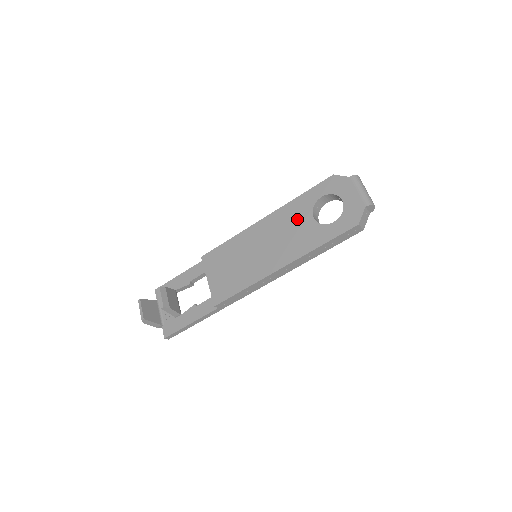
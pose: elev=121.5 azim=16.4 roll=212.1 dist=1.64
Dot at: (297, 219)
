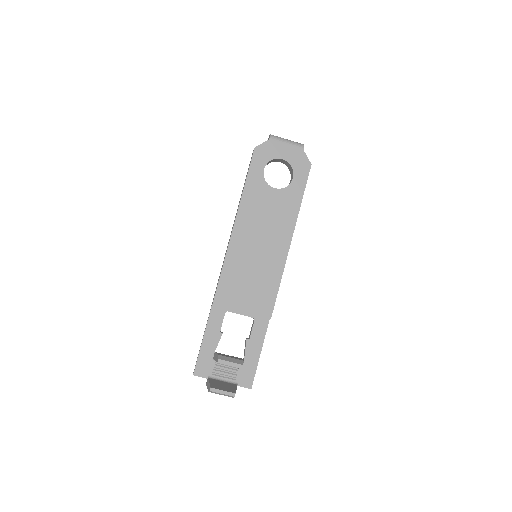
Dot at: (263, 200)
